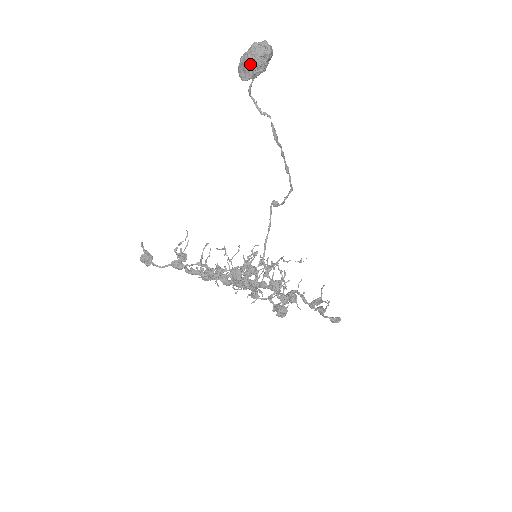
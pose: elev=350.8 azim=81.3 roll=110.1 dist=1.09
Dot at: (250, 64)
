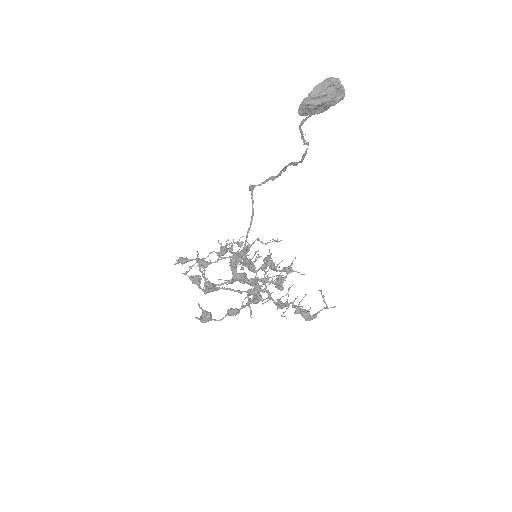
Dot at: (319, 105)
